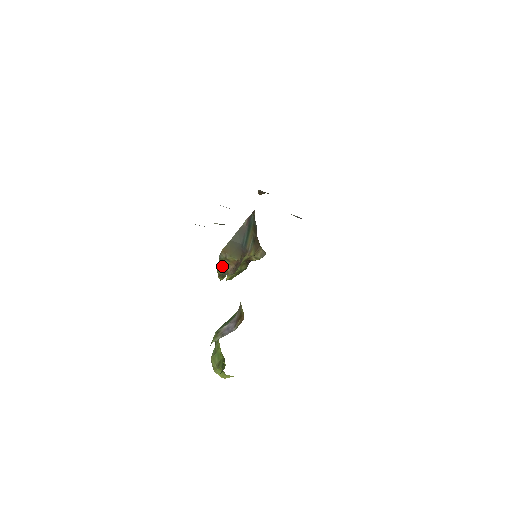
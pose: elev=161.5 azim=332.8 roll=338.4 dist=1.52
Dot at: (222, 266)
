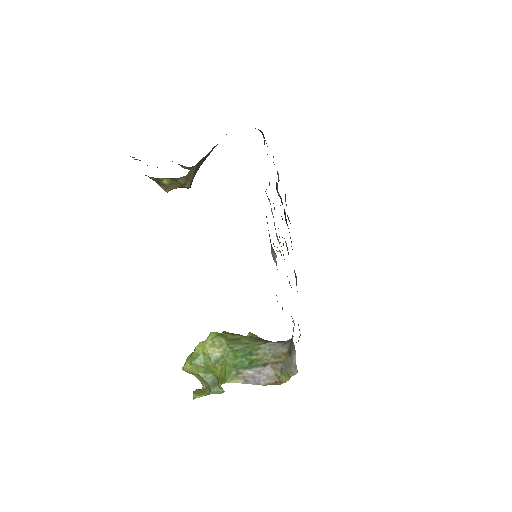
Dot at: (167, 182)
